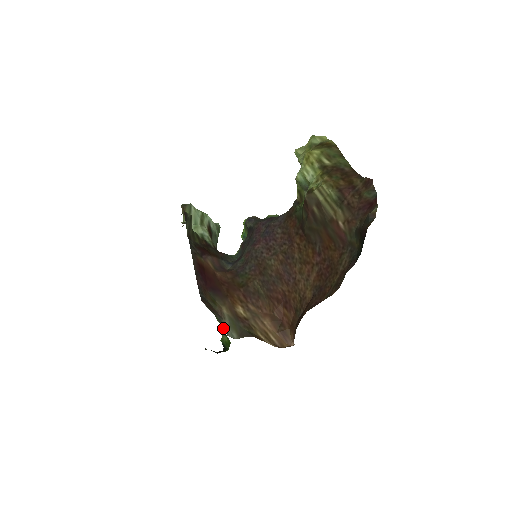
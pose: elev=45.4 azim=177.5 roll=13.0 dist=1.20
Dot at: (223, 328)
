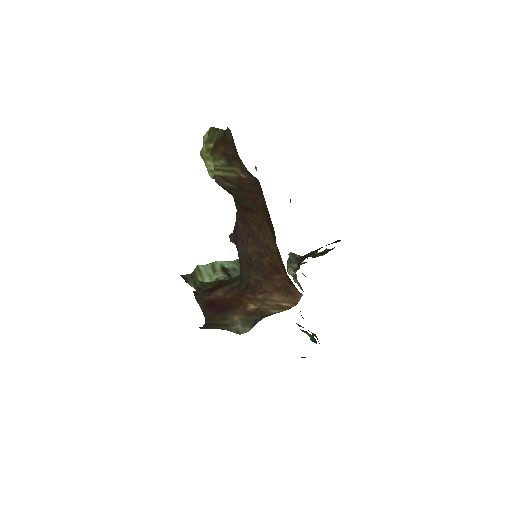
Dot at: occluded
